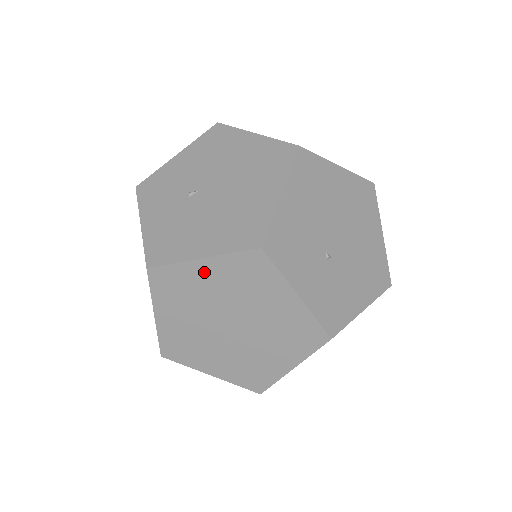
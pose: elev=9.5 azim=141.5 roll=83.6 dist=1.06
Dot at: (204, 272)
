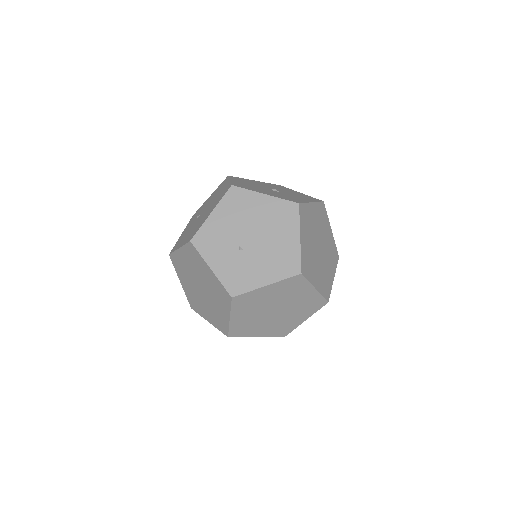
Dot at: (182, 256)
